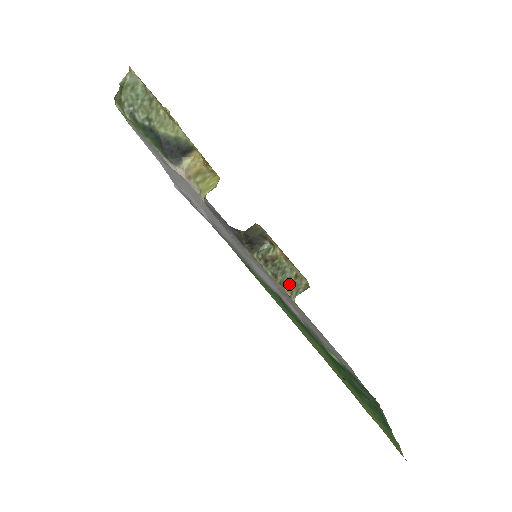
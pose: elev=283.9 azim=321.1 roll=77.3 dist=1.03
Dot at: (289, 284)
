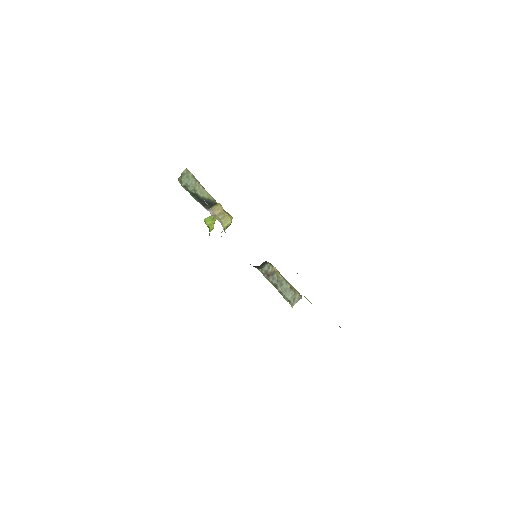
Dot at: (287, 294)
